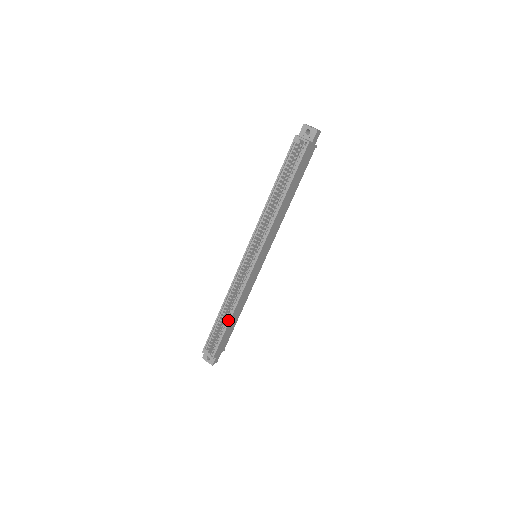
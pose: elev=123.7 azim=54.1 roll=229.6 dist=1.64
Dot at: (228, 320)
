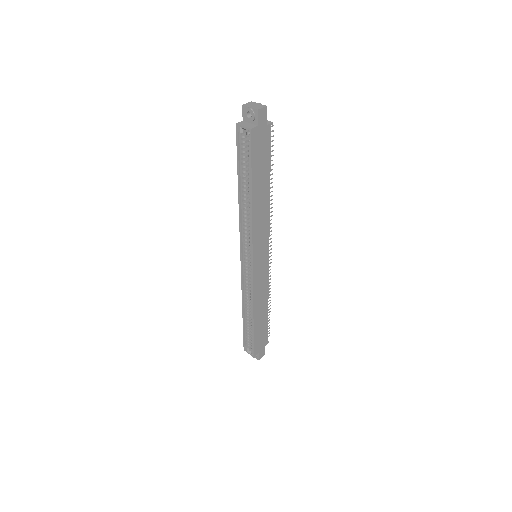
Dot at: (252, 322)
